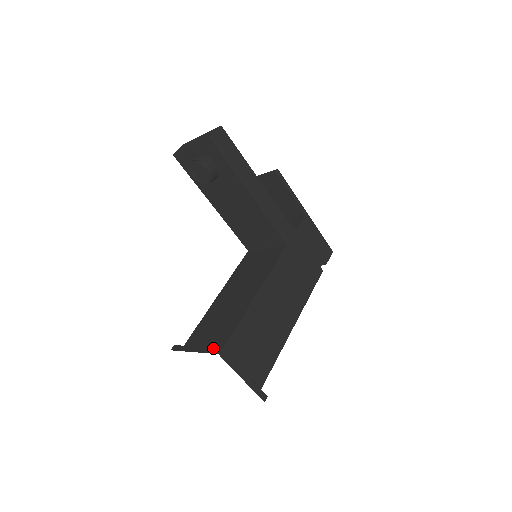
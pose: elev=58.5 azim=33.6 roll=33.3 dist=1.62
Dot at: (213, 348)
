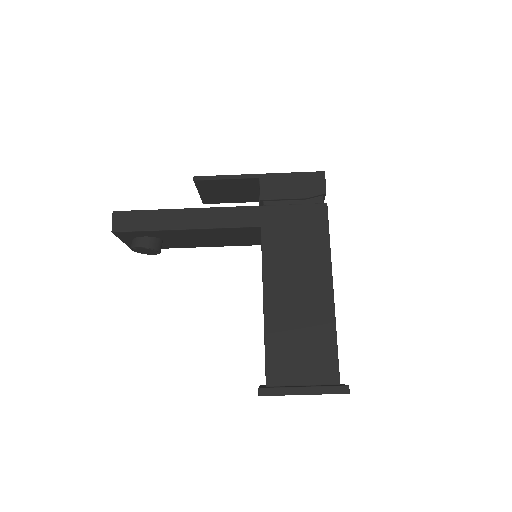
Dot at: occluded
